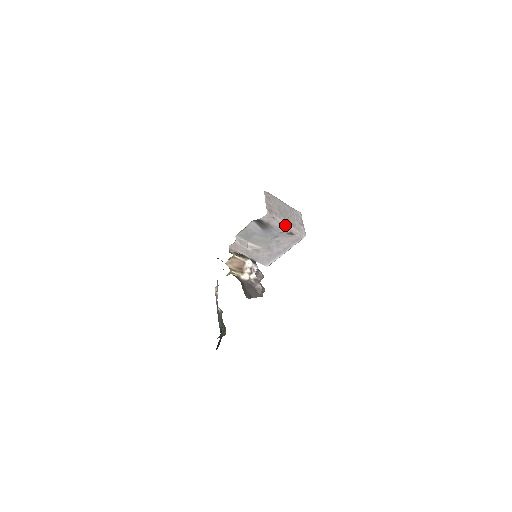
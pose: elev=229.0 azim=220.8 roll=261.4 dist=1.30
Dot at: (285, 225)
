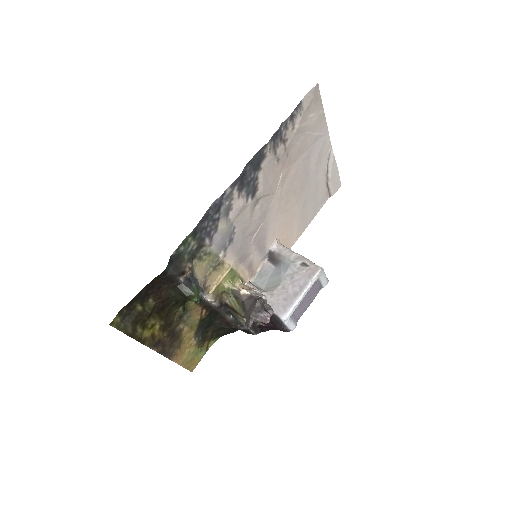
Dot at: (297, 255)
